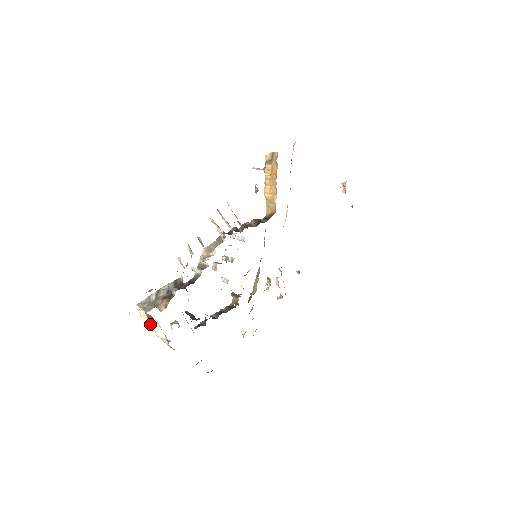
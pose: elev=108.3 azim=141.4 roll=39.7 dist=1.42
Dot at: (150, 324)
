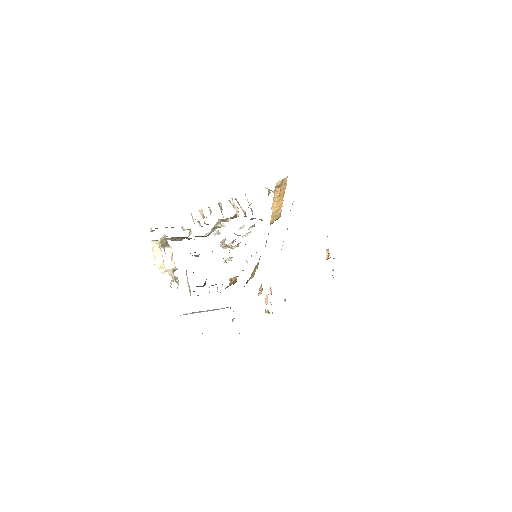
Dot at: (159, 260)
